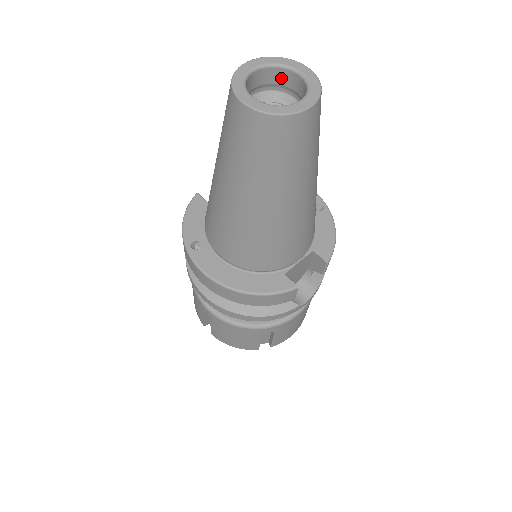
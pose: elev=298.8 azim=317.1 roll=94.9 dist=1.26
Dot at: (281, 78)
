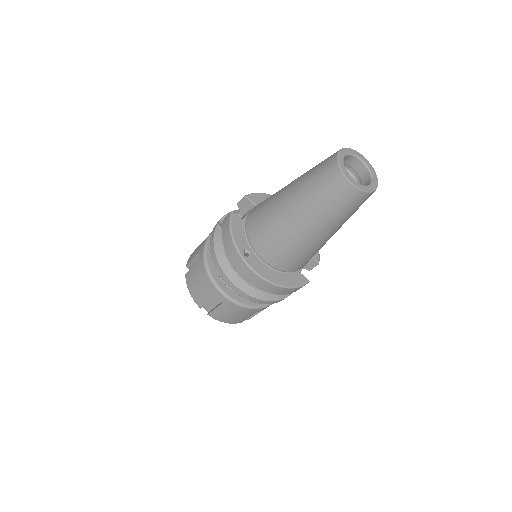
Dot at: (349, 161)
